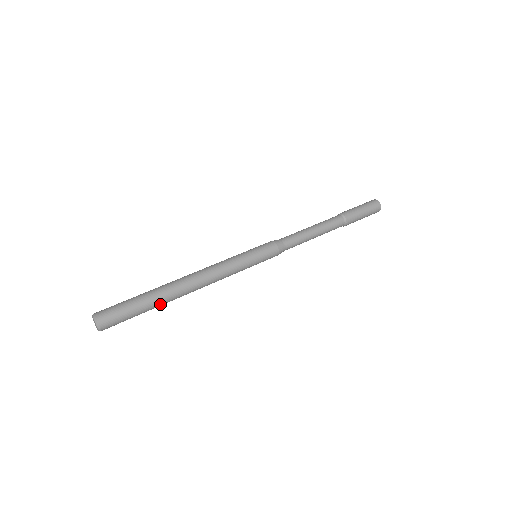
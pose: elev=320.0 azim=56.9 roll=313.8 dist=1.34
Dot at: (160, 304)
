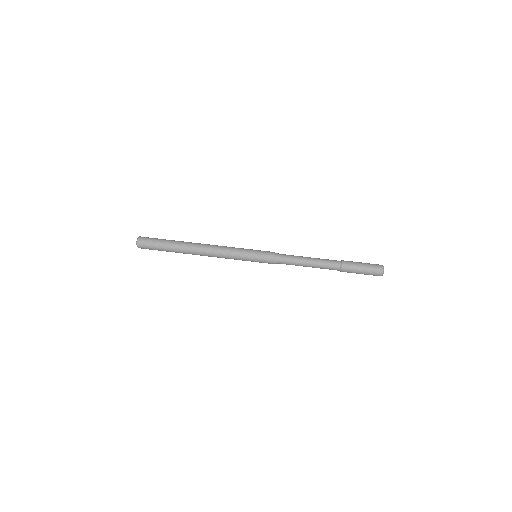
Dot at: (177, 252)
